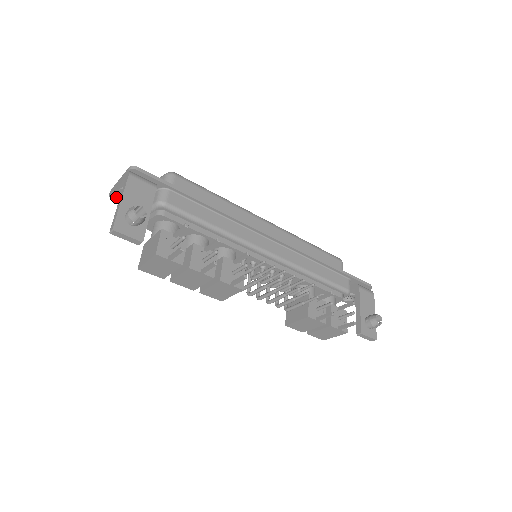
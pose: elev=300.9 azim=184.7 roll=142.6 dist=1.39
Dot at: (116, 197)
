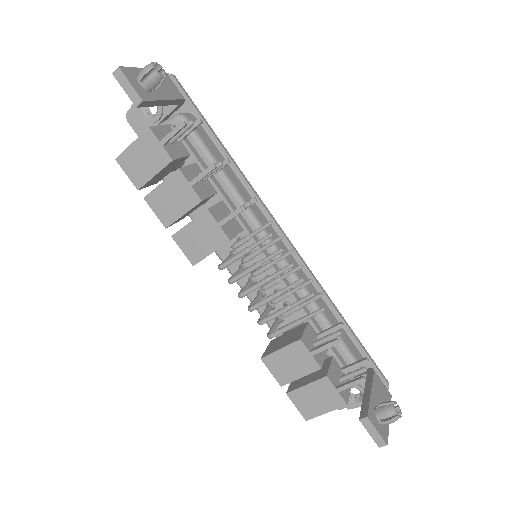
Dot at: (134, 109)
